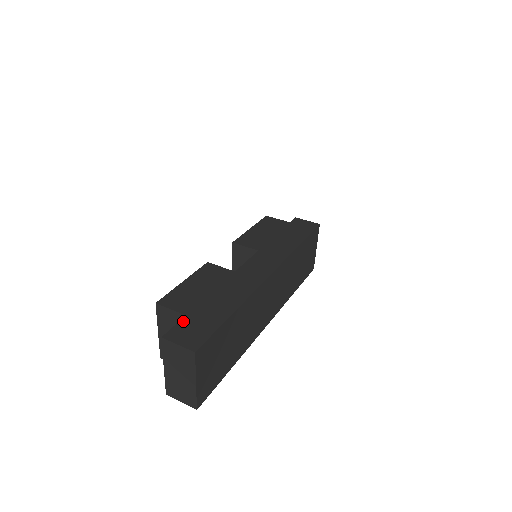
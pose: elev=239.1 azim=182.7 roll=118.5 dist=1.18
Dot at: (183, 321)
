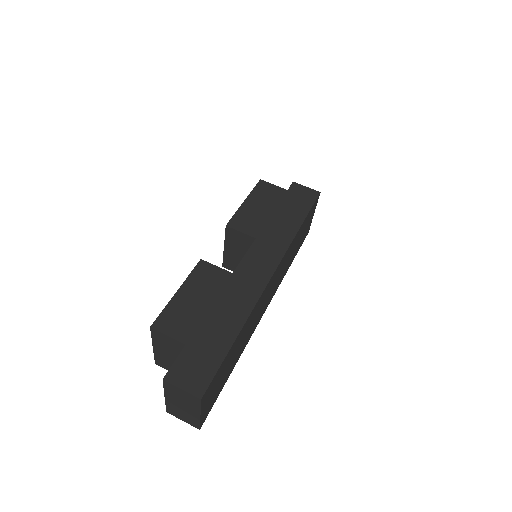
Dot at: (183, 354)
